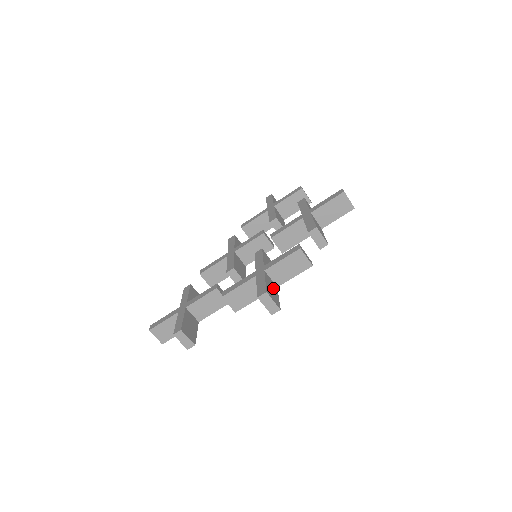
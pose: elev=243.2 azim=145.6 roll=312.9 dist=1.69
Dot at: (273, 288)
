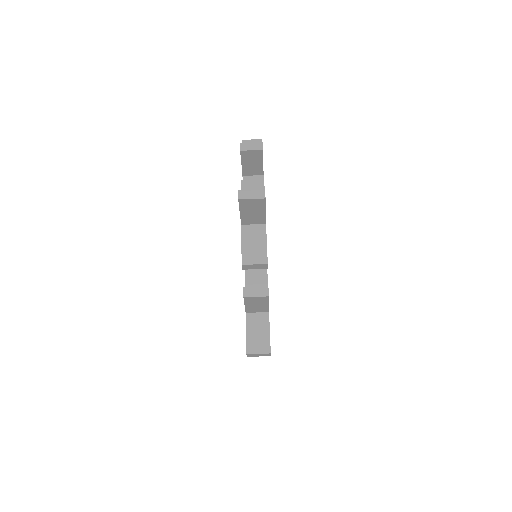
Dot at: (260, 326)
